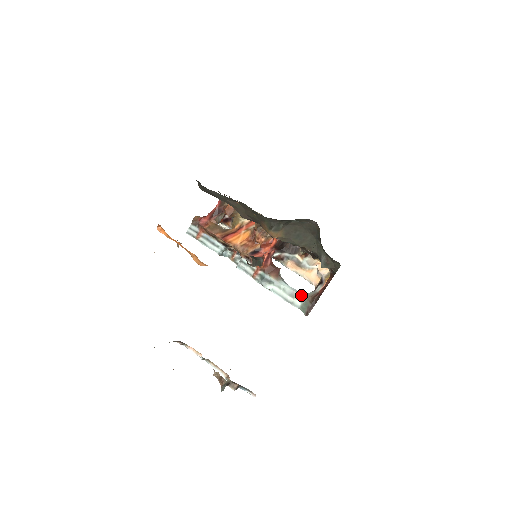
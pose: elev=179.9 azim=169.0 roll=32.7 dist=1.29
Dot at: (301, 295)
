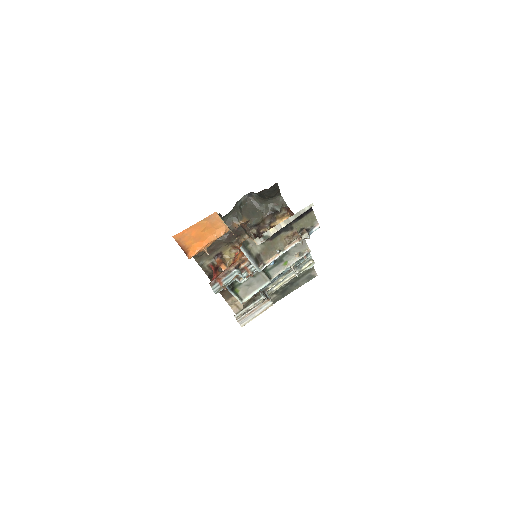
Dot at: occluded
